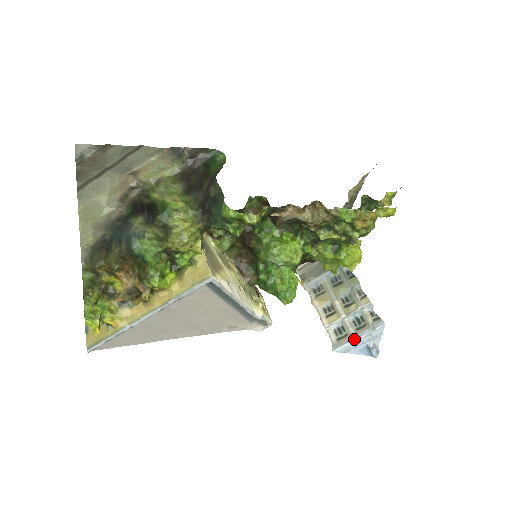
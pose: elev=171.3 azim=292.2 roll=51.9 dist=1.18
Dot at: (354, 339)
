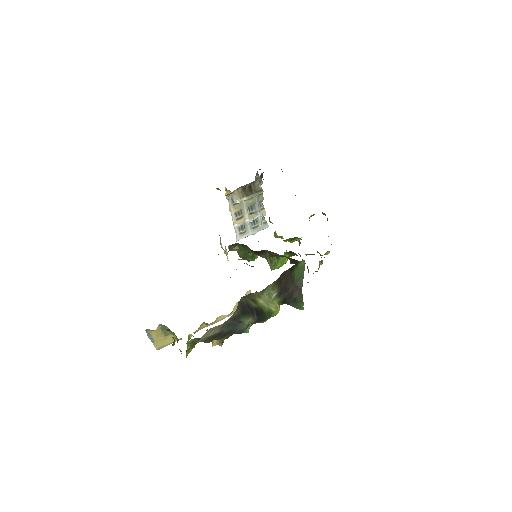
Dot at: occluded
